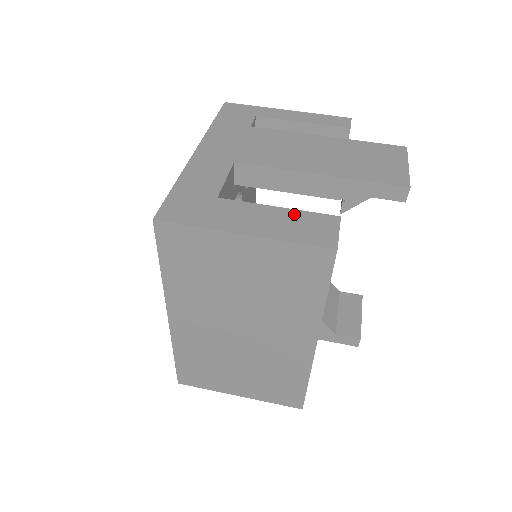
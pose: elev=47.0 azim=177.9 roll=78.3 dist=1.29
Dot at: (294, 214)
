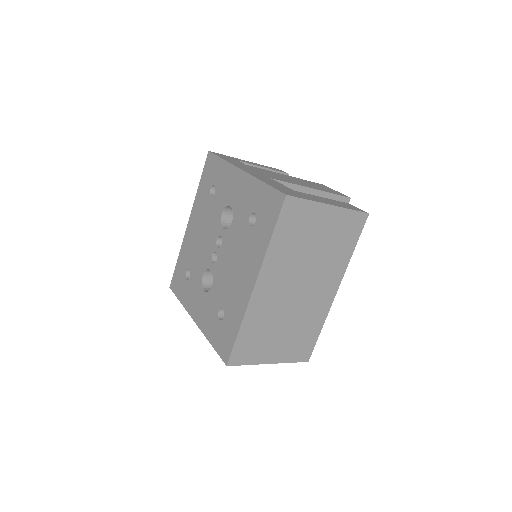
Dot at: (334, 201)
